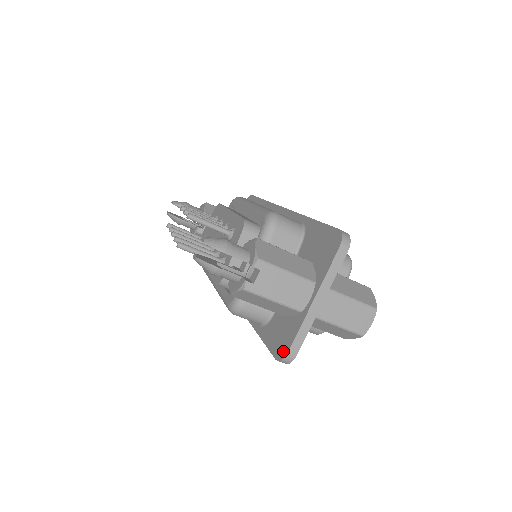
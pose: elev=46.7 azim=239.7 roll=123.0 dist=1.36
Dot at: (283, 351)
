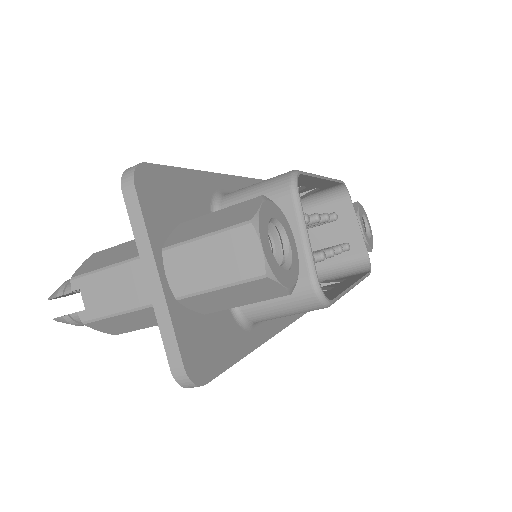
Dot at: occluded
